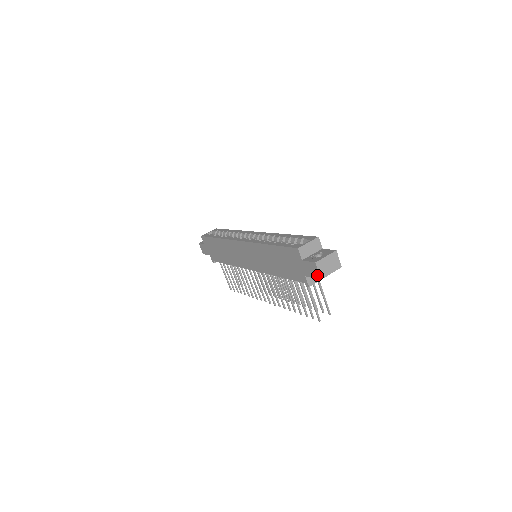
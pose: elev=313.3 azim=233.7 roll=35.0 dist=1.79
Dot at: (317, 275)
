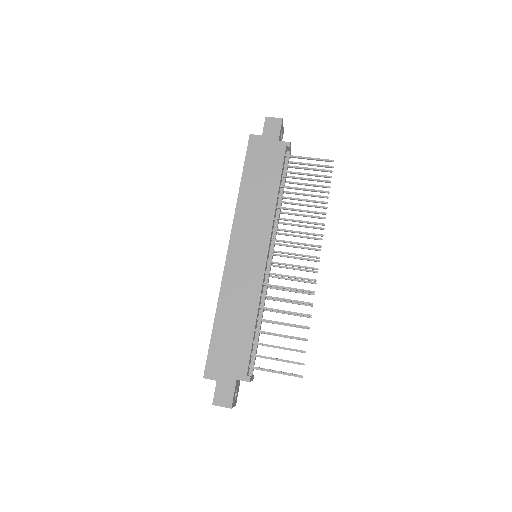
Dot at: (278, 121)
